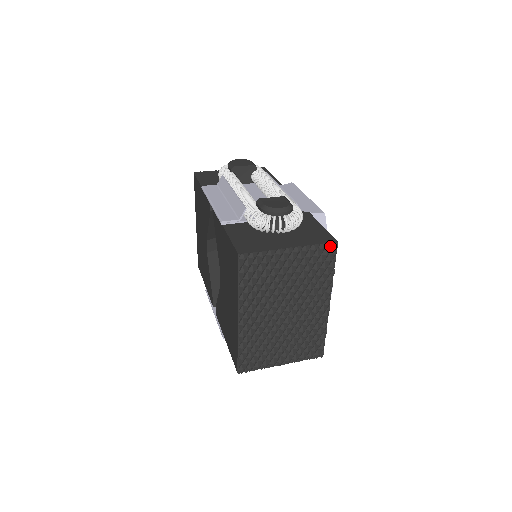
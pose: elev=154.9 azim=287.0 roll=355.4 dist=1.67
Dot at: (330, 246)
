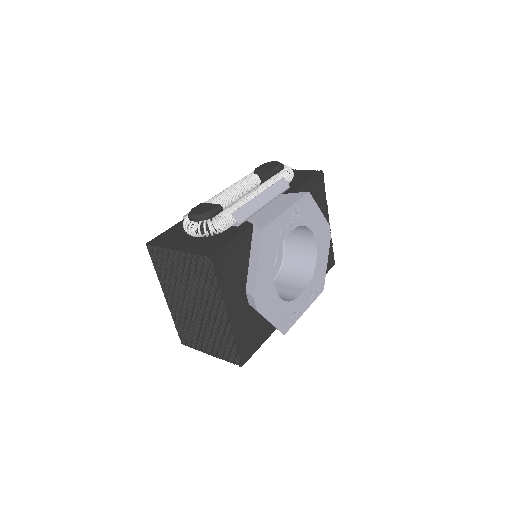
Dot at: (205, 259)
